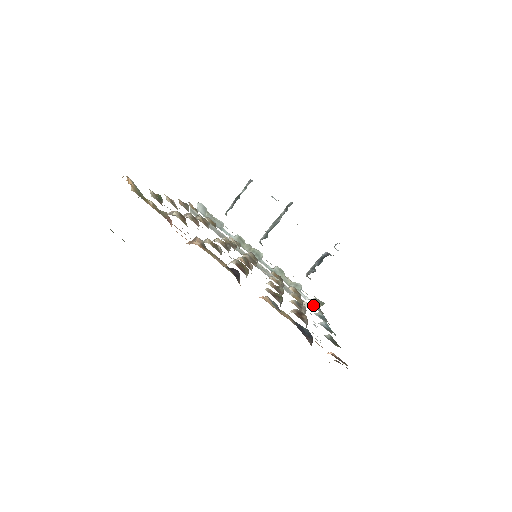
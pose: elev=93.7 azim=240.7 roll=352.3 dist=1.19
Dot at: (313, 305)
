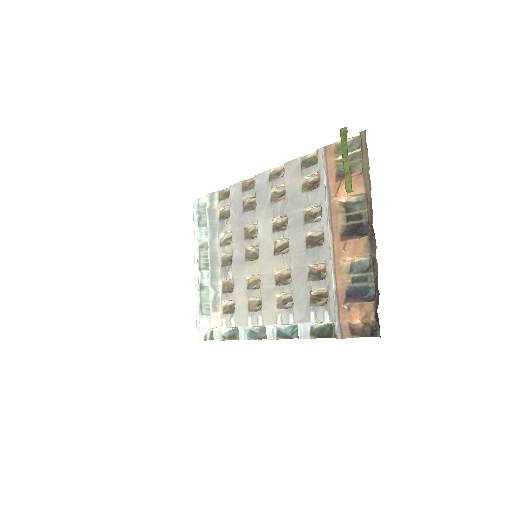
Dot at: (225, 328)
